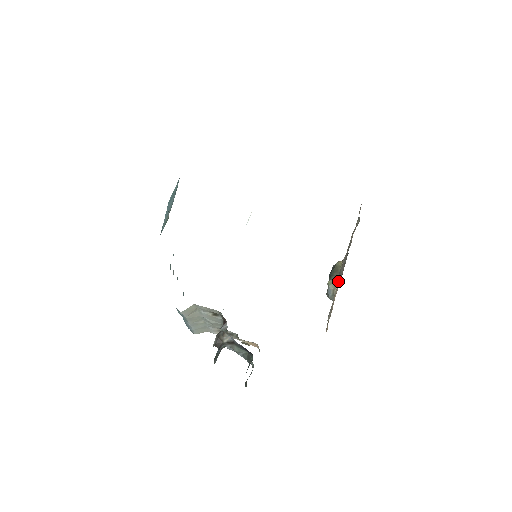
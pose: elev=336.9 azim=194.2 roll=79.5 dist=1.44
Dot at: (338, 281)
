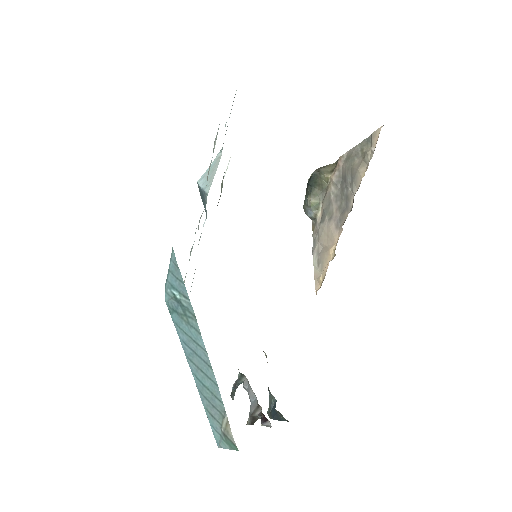
Dot at: (326, 211)
